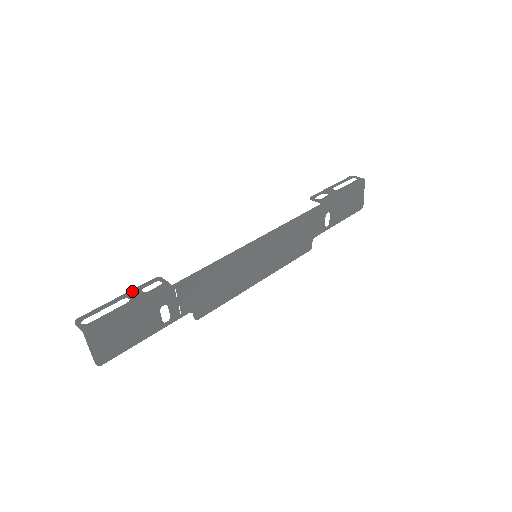
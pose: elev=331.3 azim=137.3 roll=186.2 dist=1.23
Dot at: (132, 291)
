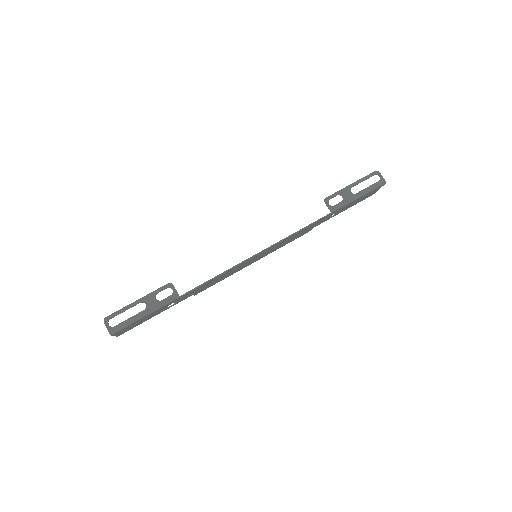
Dot at: (148, 296)
